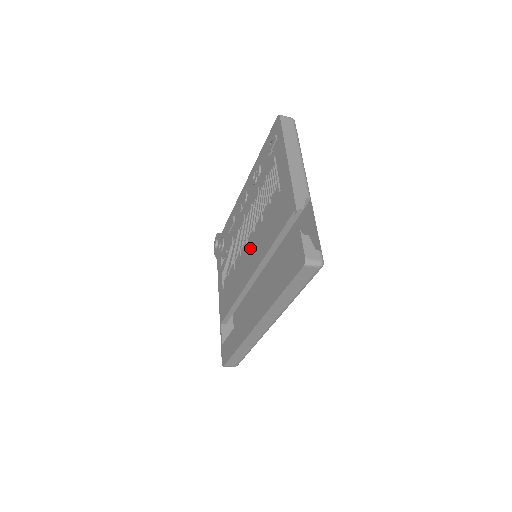
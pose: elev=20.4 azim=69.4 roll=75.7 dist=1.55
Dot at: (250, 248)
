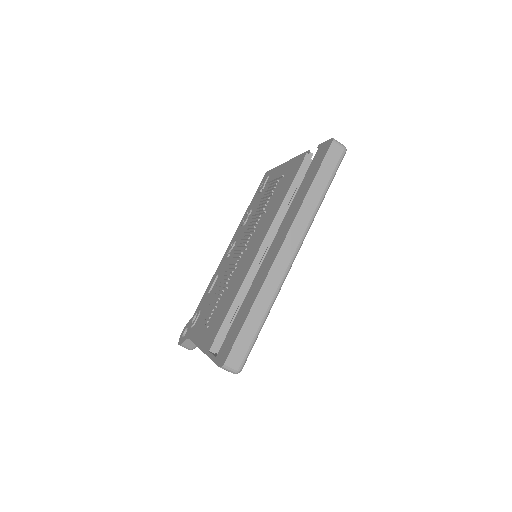
Dot at: (251, 243)
